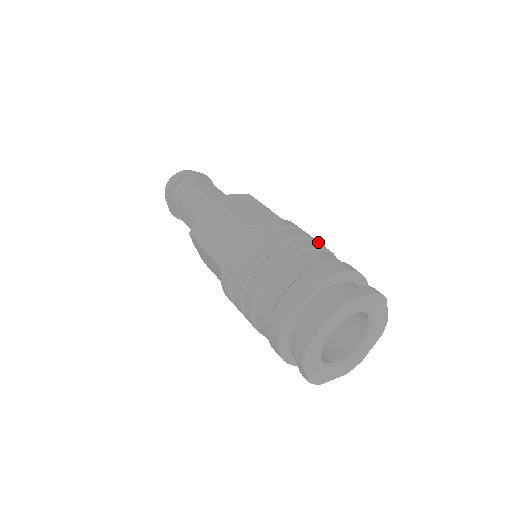
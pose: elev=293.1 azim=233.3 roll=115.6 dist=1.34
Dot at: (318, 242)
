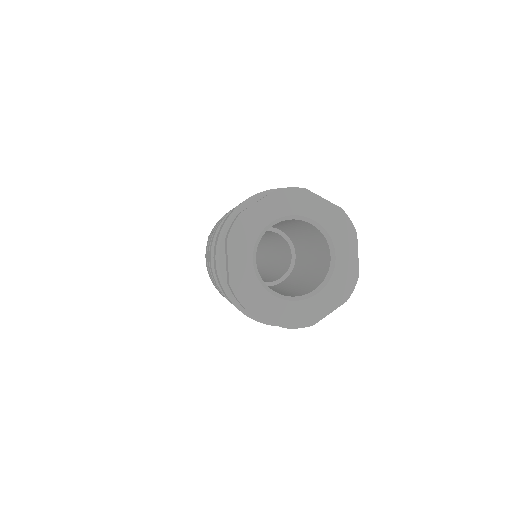
Dot at: occluded
